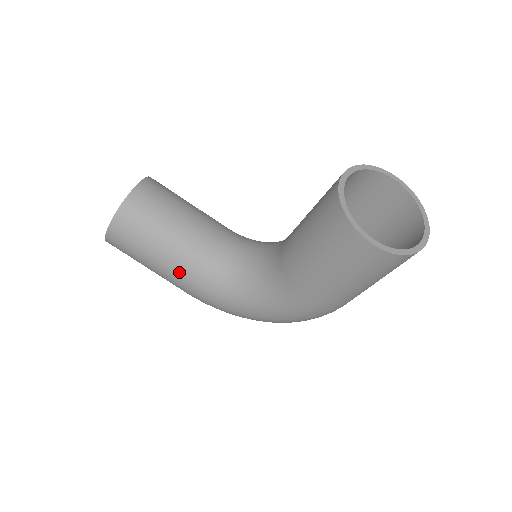
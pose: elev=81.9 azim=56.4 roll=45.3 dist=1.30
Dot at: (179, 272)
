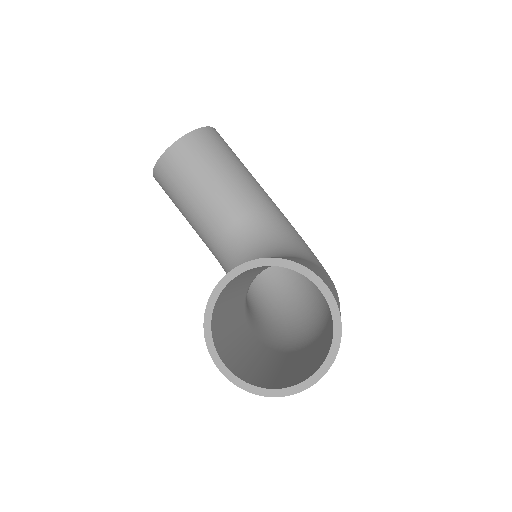
Dot at: (201, 237)
